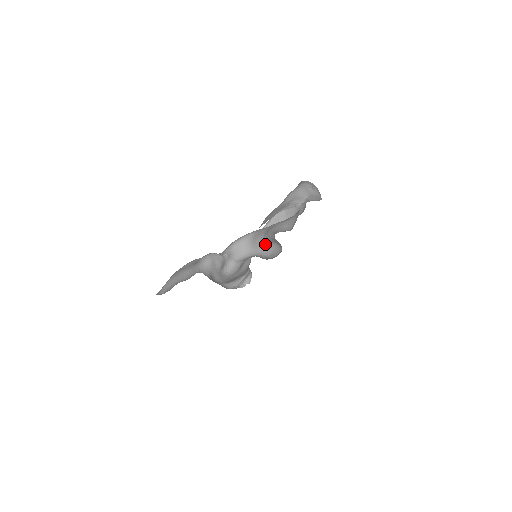
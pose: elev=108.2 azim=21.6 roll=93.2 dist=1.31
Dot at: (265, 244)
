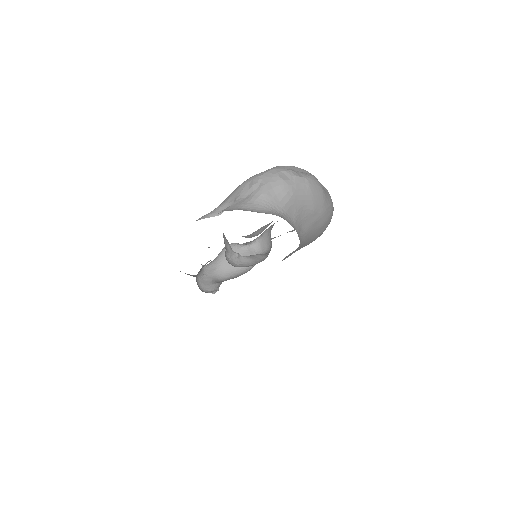
Dot at: occluded
